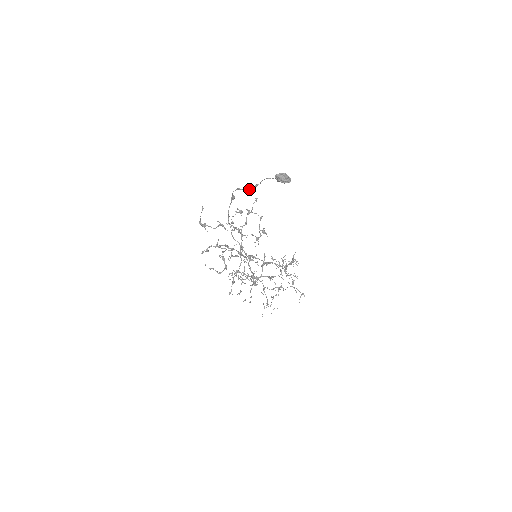
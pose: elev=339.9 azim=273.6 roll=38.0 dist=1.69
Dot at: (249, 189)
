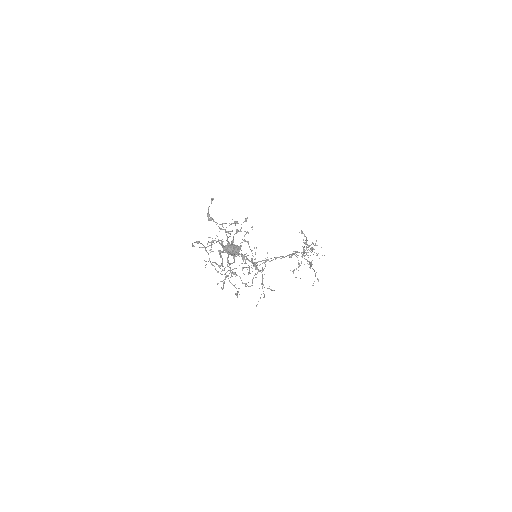
Dot at: (204, 247)
